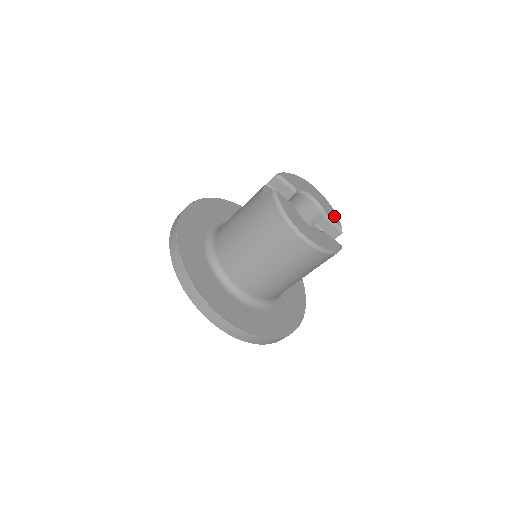
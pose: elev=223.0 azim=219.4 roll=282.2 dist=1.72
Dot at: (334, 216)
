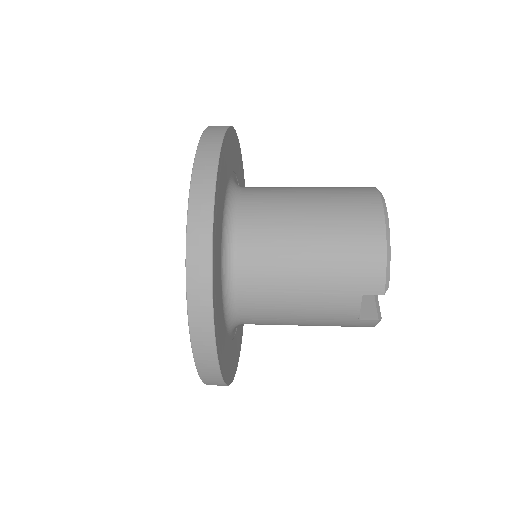
Dot at: occluded
